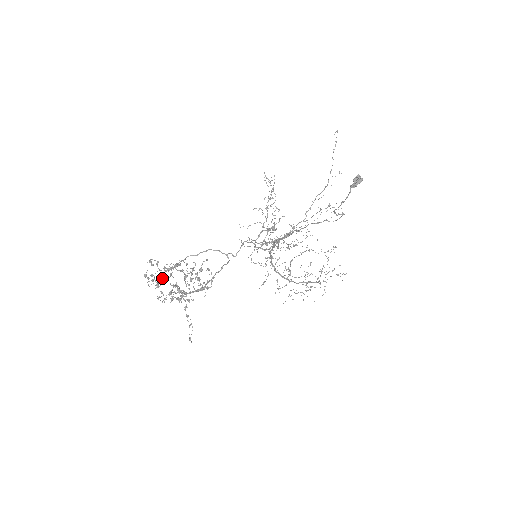
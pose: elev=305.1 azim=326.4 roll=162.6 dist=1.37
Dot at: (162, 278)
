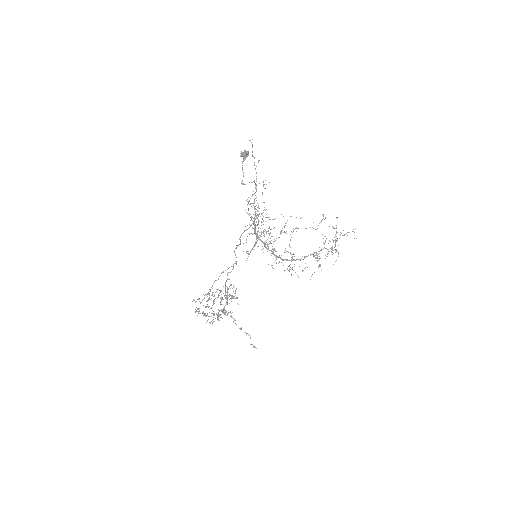
Dot at: (205, 307)
